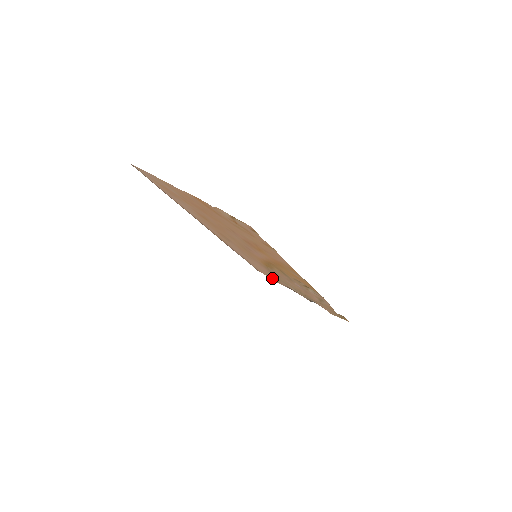
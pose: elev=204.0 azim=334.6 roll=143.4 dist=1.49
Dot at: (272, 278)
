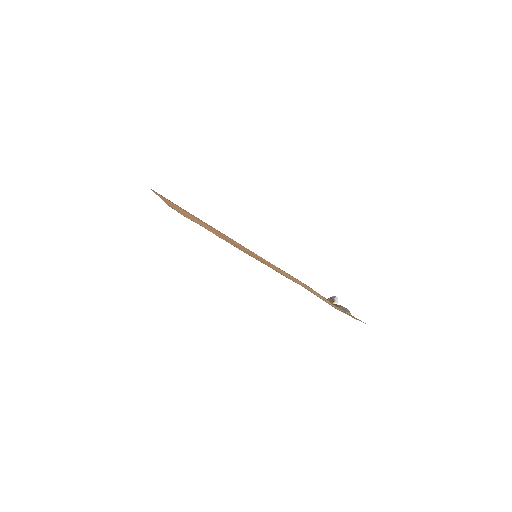
Dot at: occluded
